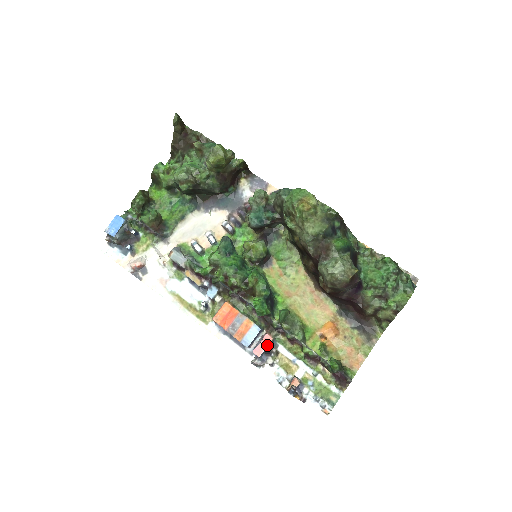
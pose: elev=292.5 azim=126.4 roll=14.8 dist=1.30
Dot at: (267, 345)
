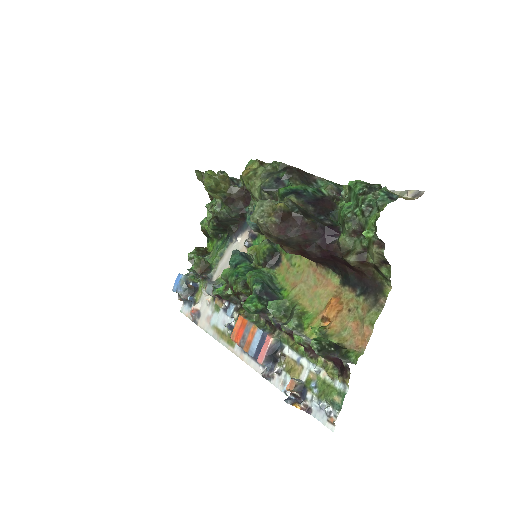
Dot at: (267, 347)
